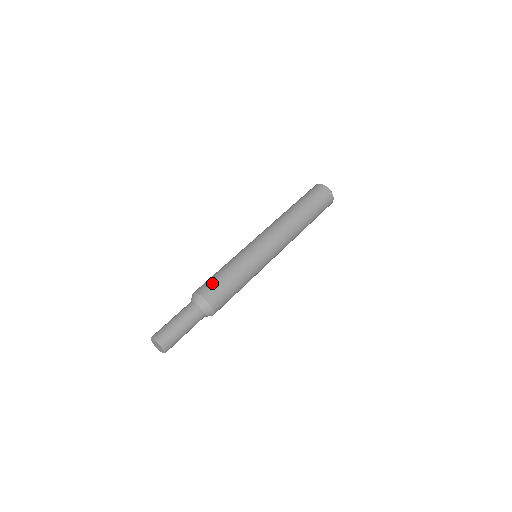
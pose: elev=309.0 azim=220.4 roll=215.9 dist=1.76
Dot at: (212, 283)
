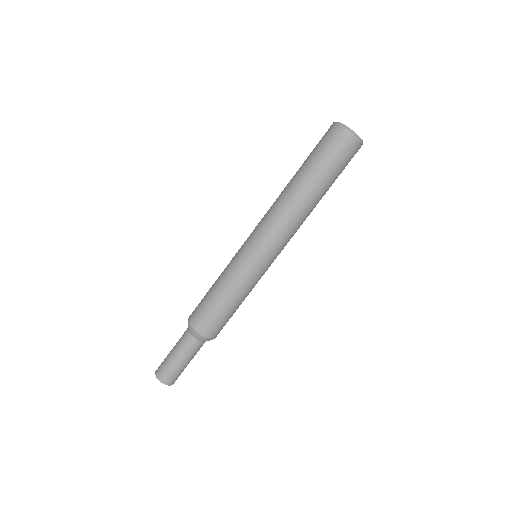
Dot at: (206, 315)
